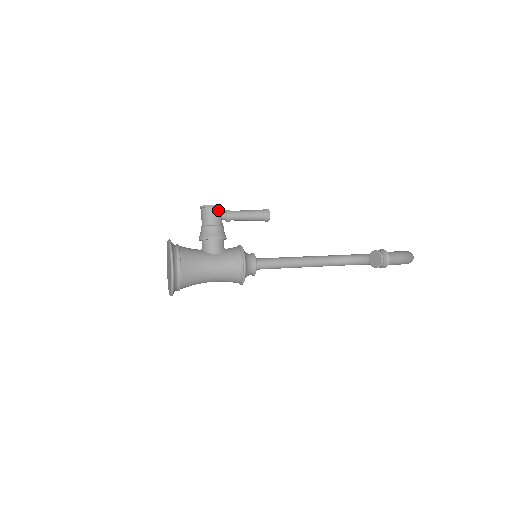
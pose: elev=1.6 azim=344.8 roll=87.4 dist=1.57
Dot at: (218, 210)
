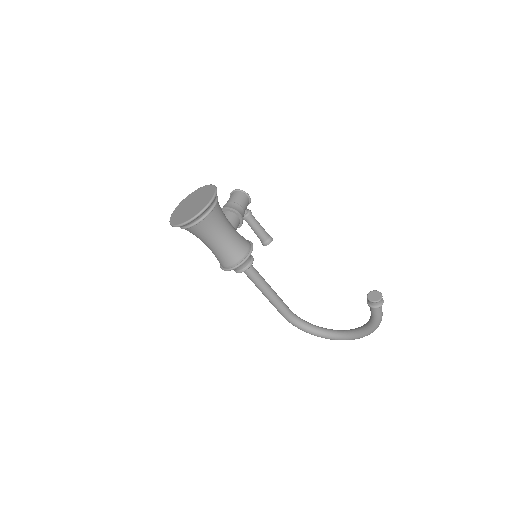
Dot at: (248, 202)
